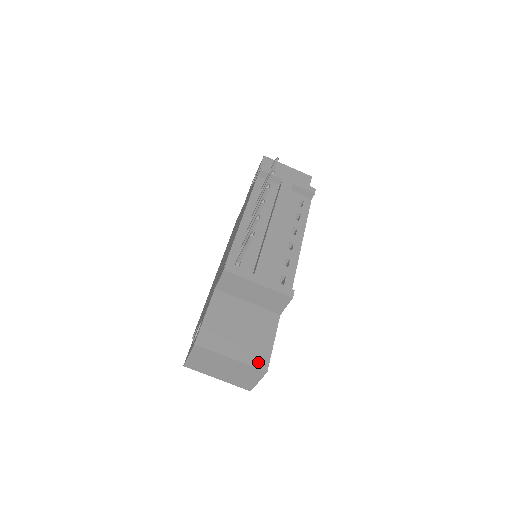
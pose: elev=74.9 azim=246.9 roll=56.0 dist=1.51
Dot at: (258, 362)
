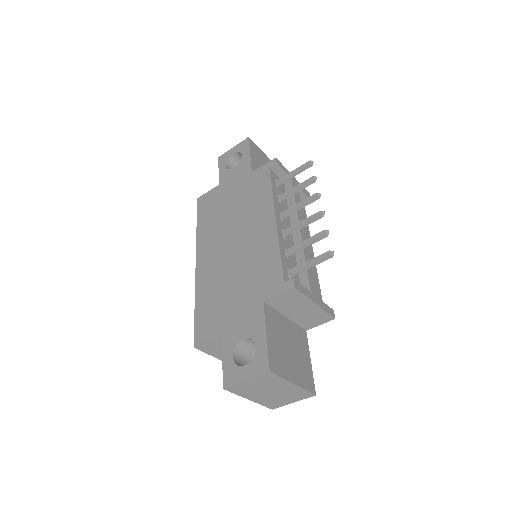
Dot at: (309, 385)
